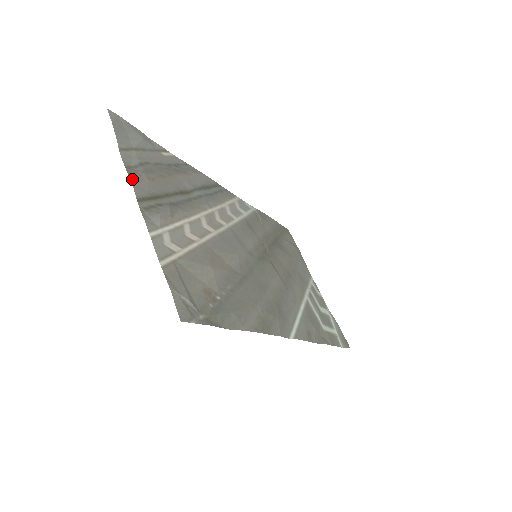
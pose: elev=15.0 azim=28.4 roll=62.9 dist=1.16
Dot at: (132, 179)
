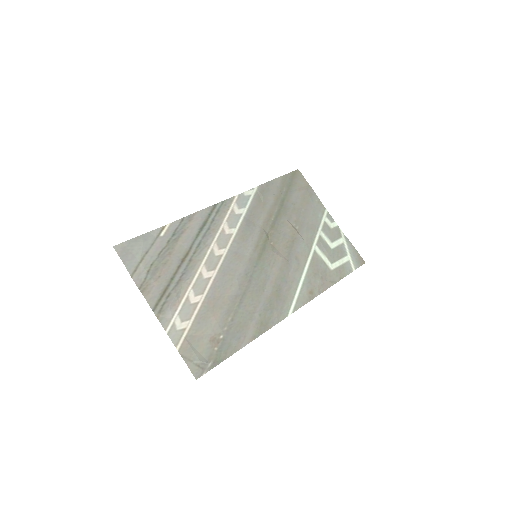
Dot at: (145, 295)
